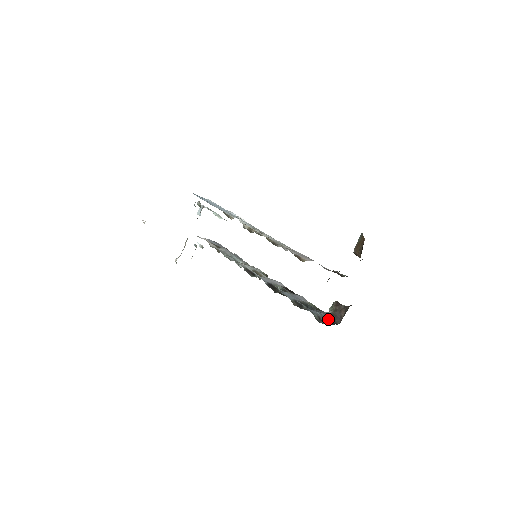
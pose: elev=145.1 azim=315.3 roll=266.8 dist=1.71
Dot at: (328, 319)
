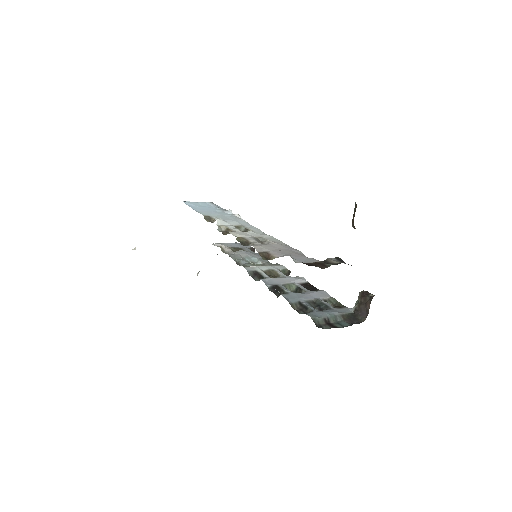
Dot at: (346, 318)
